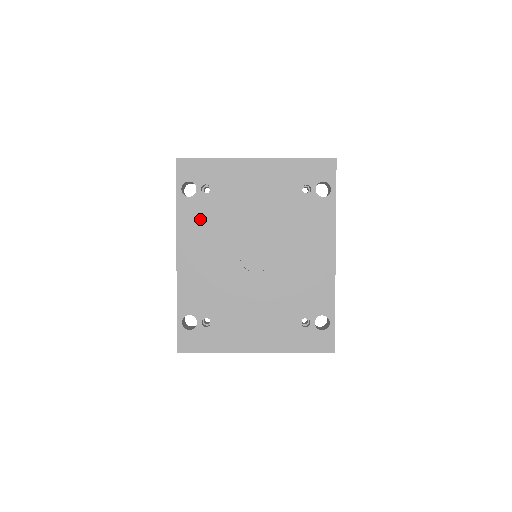
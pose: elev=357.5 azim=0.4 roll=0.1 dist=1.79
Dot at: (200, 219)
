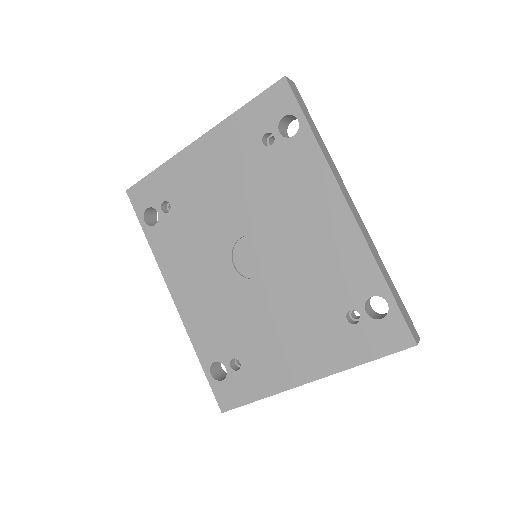
Dot at: (175, 244)
